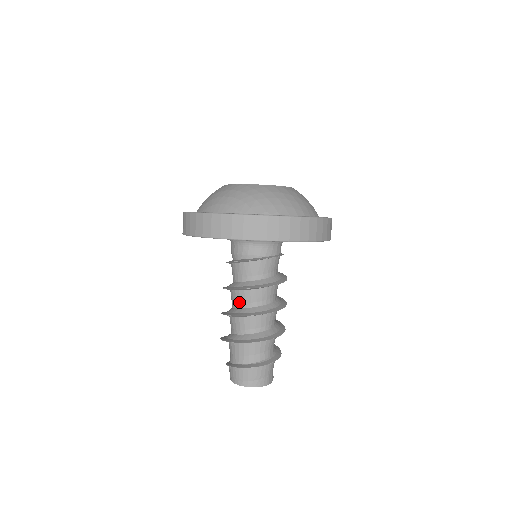
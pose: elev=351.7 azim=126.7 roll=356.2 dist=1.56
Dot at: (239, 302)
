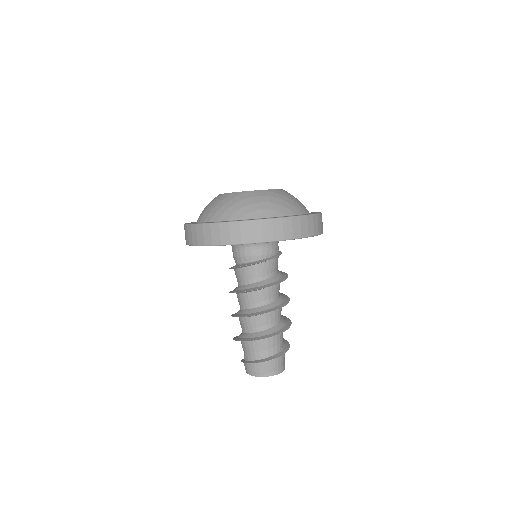
Dot at: (262, 300)
